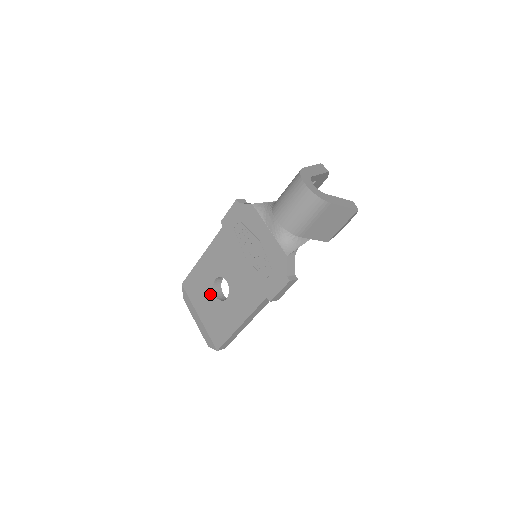
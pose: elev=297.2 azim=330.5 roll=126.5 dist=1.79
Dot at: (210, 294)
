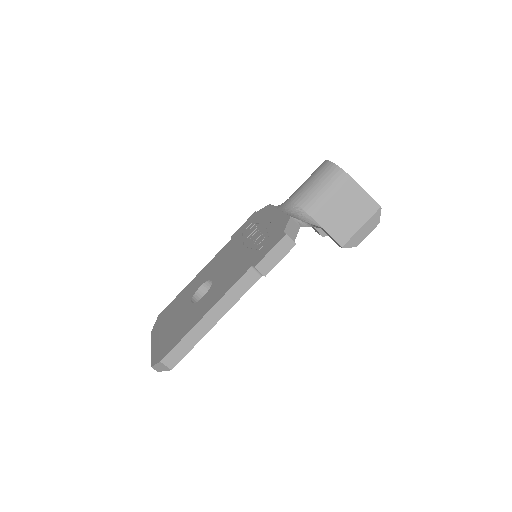
Dot at: (186, 304)
